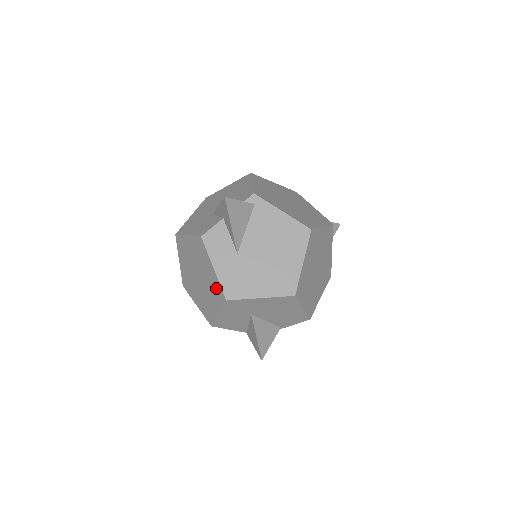
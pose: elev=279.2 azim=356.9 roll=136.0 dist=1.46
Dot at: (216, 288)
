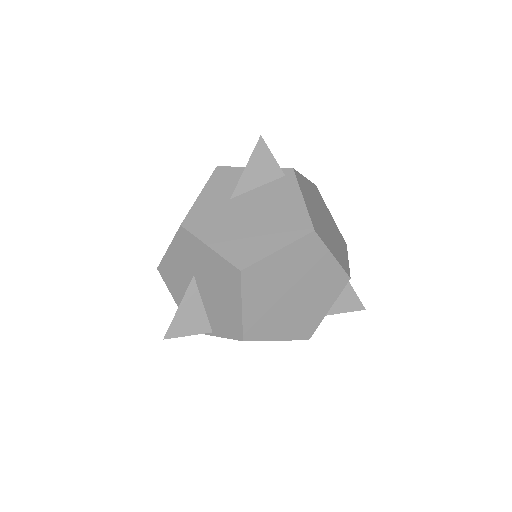
Dot at: occluded
